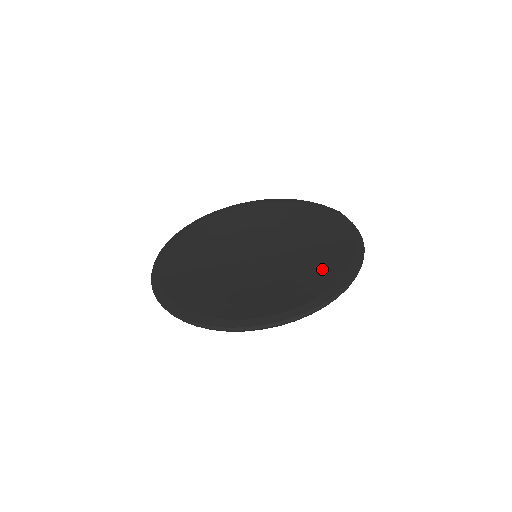
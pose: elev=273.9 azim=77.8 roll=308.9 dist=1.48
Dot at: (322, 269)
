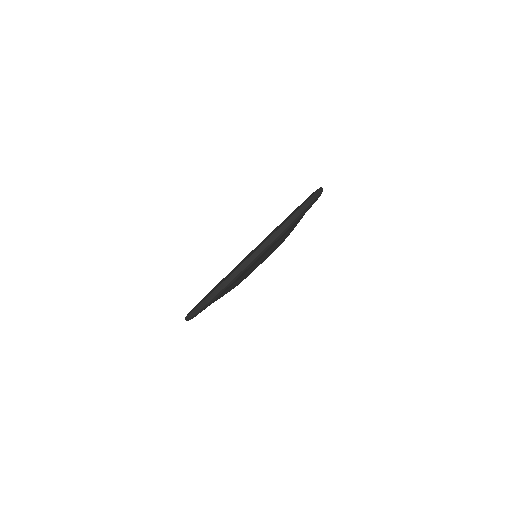
Dot at: occluded
